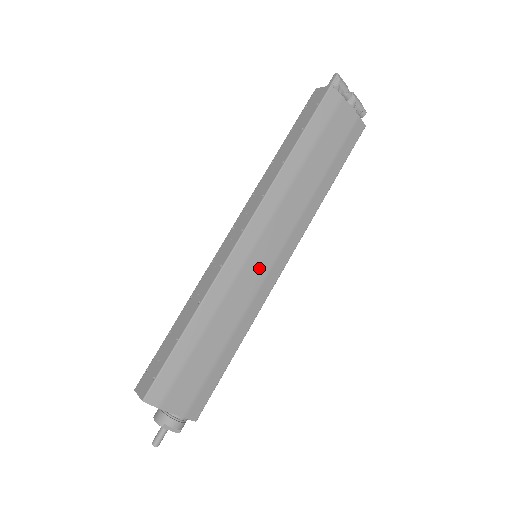
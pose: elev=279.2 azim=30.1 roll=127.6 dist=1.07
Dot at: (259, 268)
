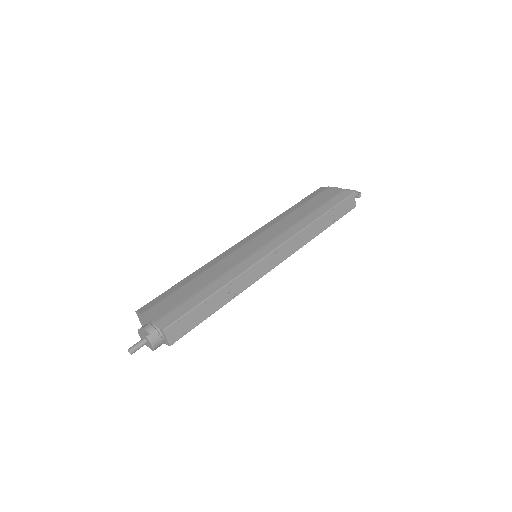
Dot at: (248, 251)
